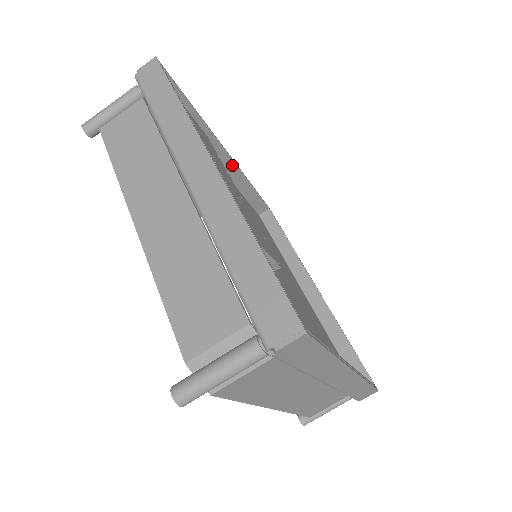
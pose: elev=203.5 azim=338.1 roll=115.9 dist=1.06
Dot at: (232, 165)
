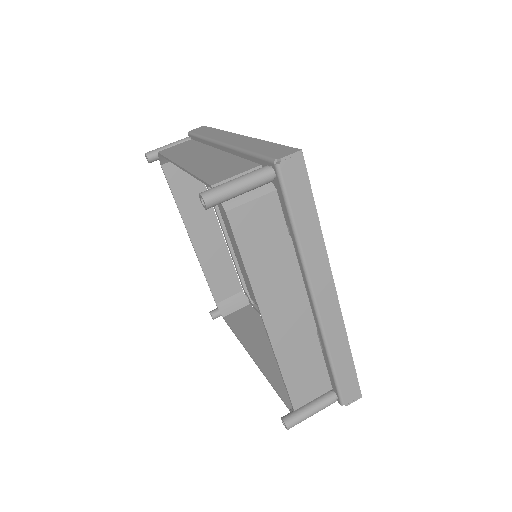
Dot at: occluded
